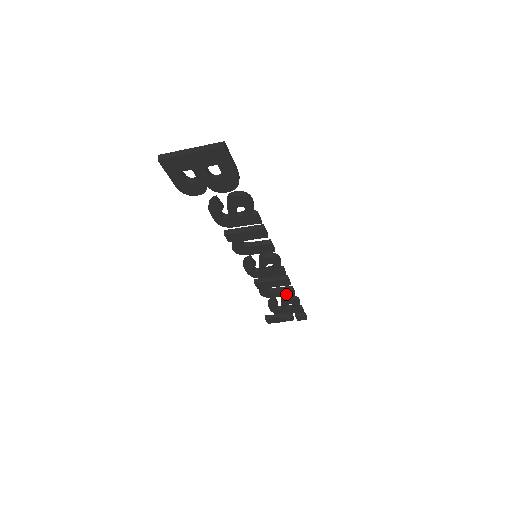
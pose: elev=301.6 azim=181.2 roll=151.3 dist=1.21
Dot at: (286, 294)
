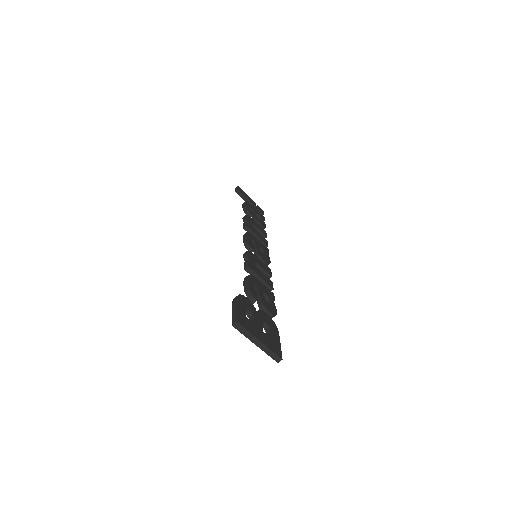
Dot at: occluded
